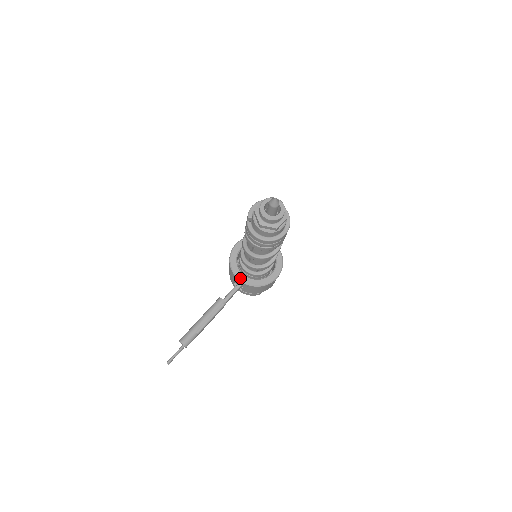
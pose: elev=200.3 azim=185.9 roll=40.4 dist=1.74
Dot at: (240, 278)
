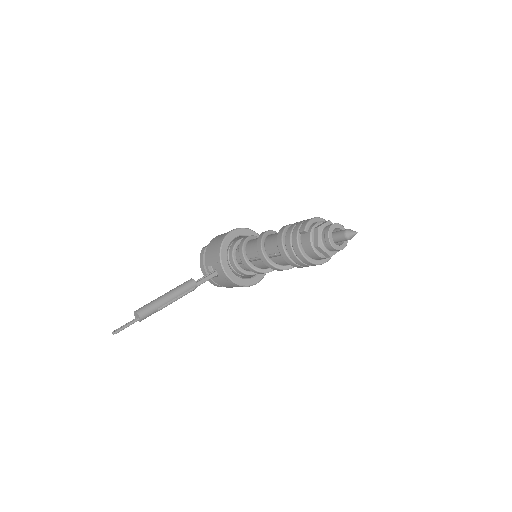
Dot at: (225, 269)
